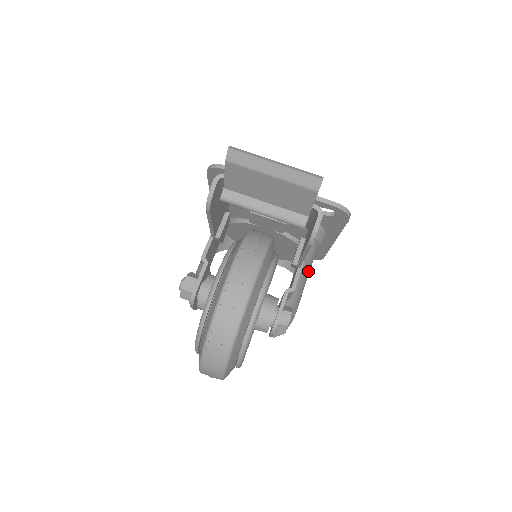
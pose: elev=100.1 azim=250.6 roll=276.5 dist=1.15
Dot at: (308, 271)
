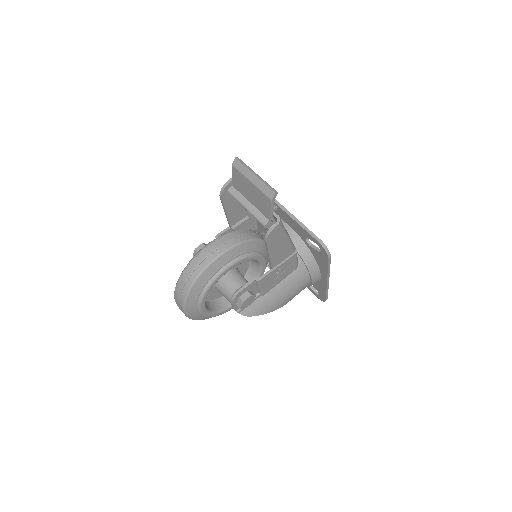
Dot at: (292, 289)
